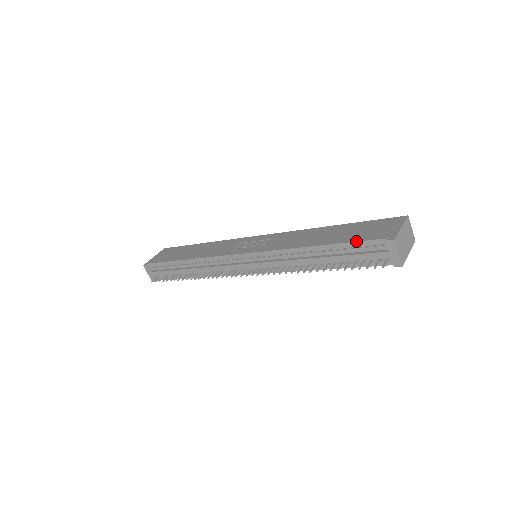
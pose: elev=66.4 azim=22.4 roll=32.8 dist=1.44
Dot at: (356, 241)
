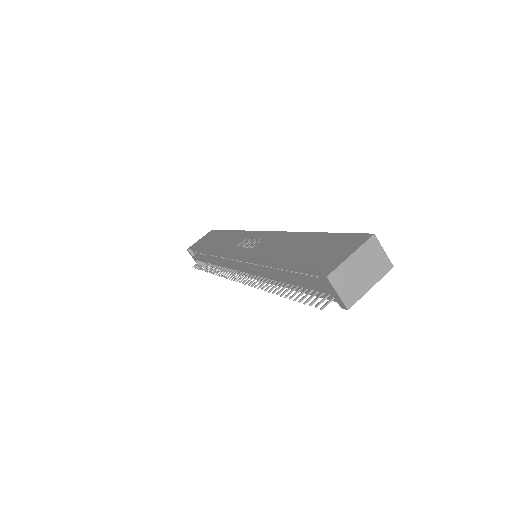
Dot at: (301, 267)
